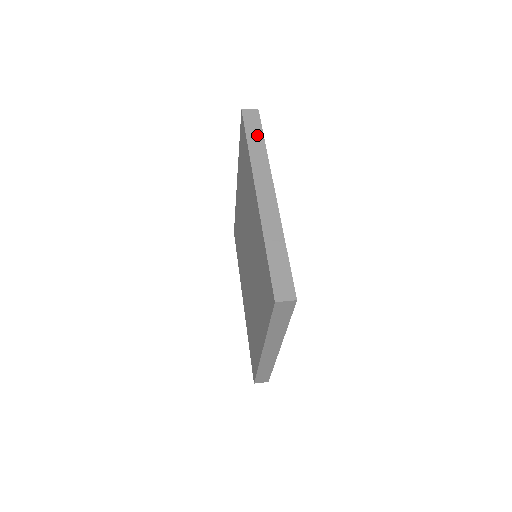
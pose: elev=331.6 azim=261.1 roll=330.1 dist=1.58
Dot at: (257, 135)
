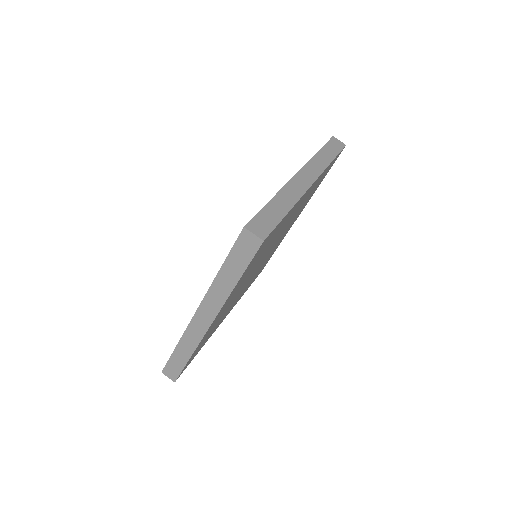
Dot at: (236, 269)
